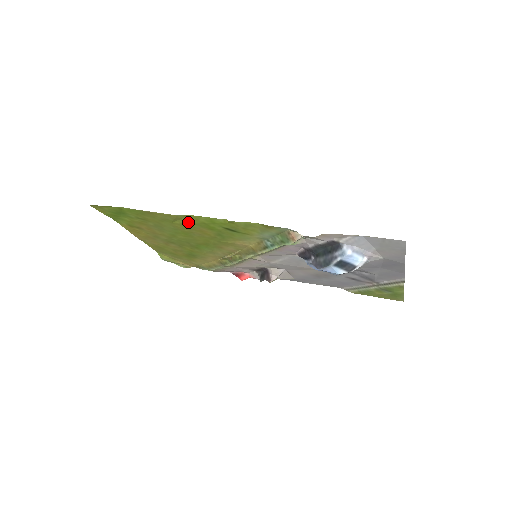
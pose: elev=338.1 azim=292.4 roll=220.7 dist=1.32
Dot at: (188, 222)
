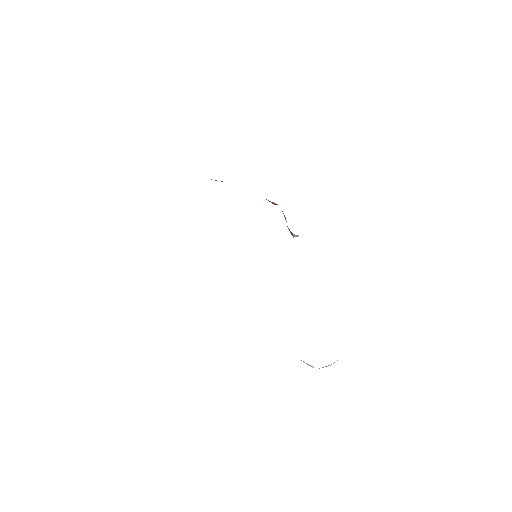
Dot at: occluded
